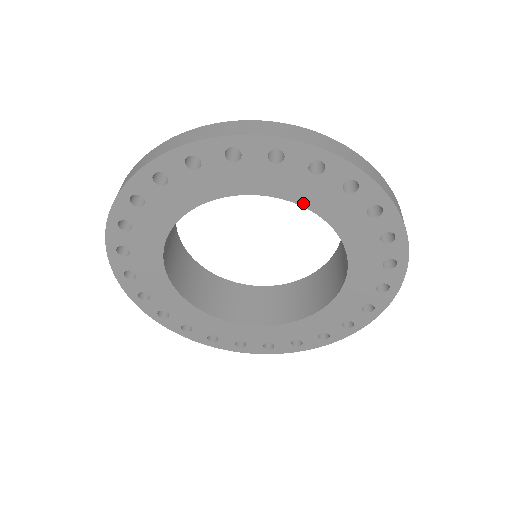
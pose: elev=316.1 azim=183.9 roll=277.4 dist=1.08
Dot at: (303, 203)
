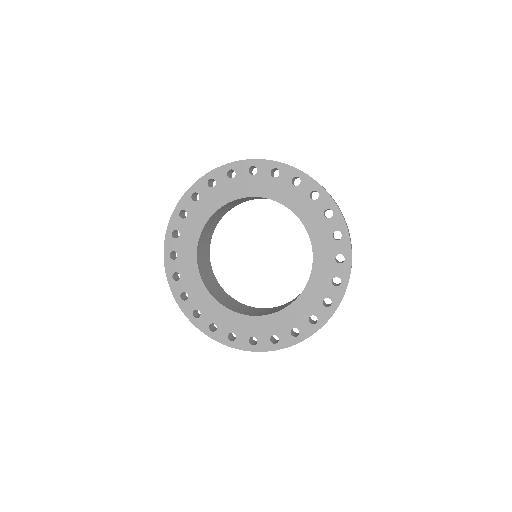
Dot at: (287, 205)
